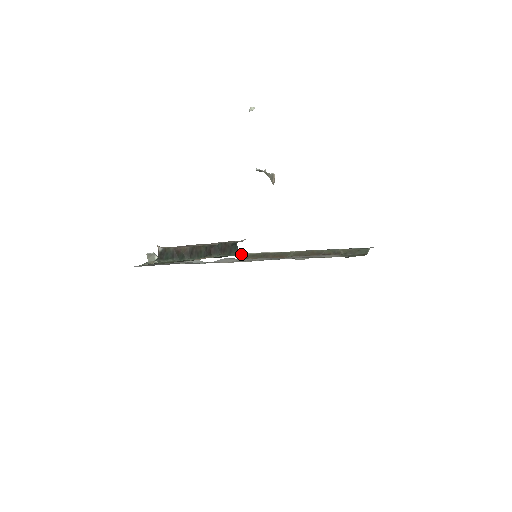
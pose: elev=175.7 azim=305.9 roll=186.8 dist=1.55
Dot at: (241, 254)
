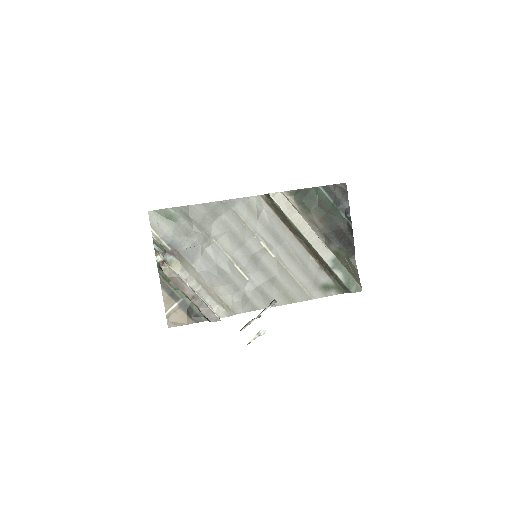
Dot at: (269, 196)
